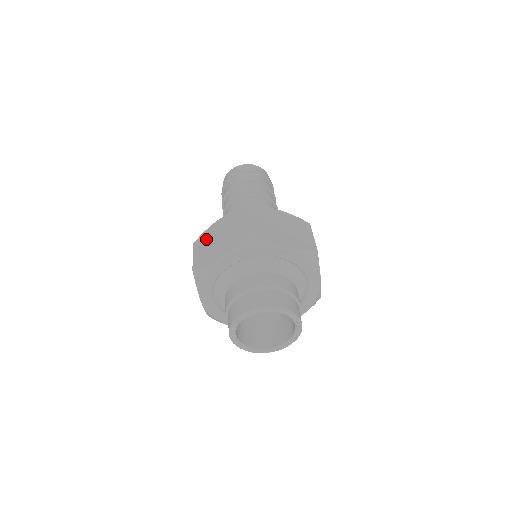
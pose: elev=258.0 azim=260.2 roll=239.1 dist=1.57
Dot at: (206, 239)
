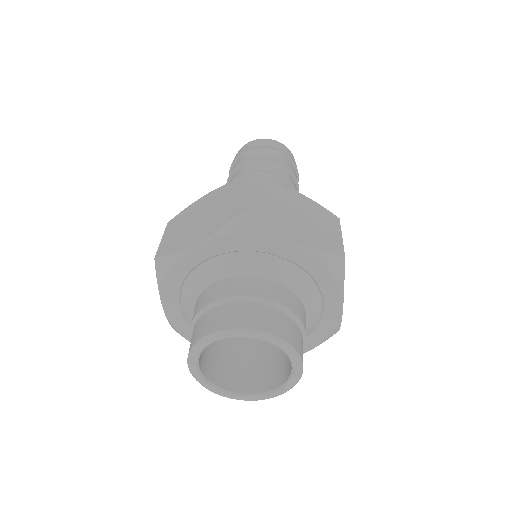
Dot at: occluded
